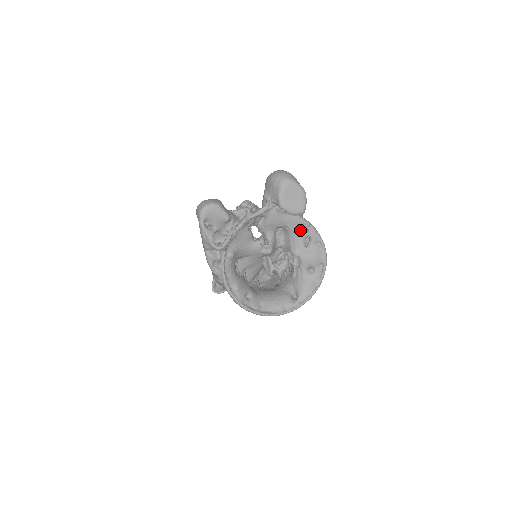
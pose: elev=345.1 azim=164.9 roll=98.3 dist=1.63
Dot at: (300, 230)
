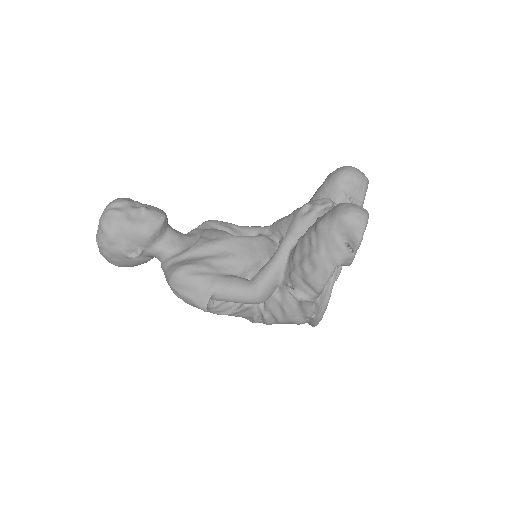
Dot at: occluded
